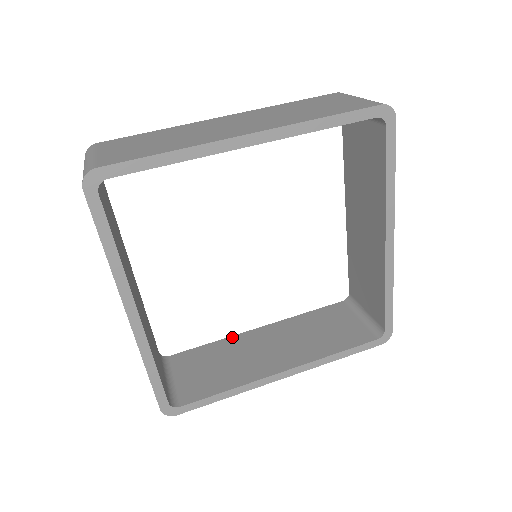
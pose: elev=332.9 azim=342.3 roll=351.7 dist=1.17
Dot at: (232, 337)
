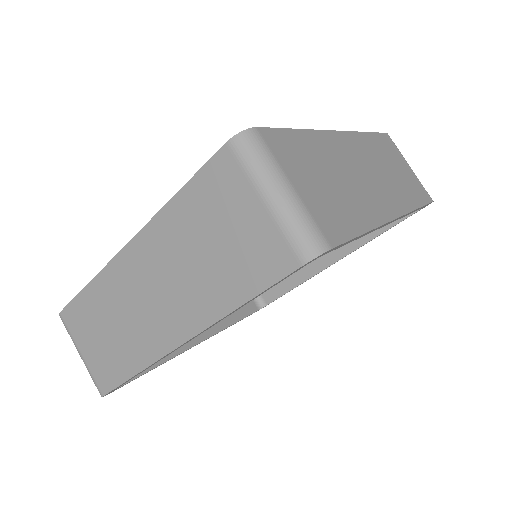
Dot at: occluded
